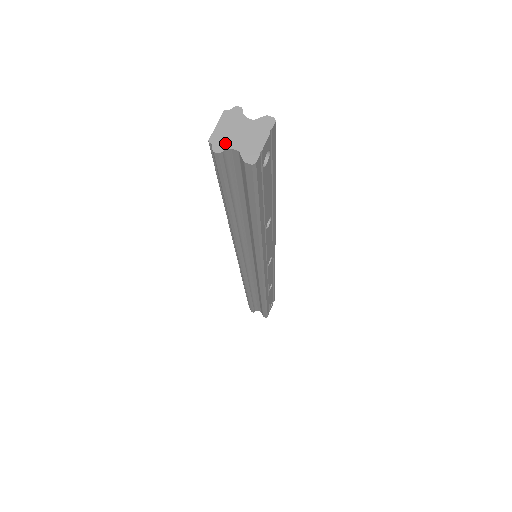
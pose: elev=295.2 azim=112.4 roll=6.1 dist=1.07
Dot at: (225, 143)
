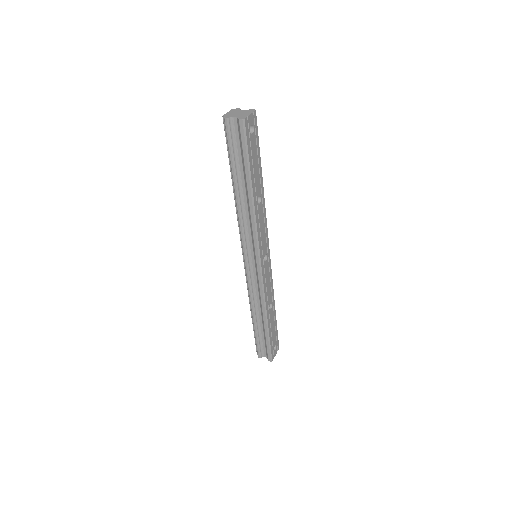
Dot at: (230, 116)
